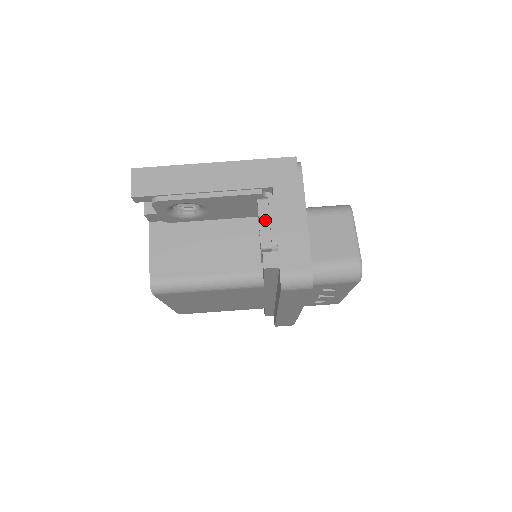
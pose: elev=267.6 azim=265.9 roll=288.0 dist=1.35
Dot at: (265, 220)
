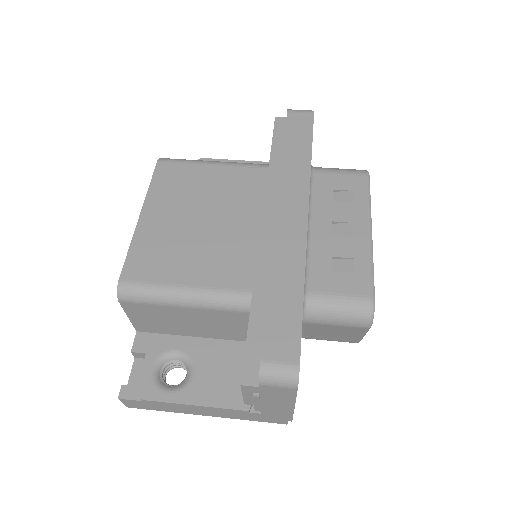
Dot at: occluded
